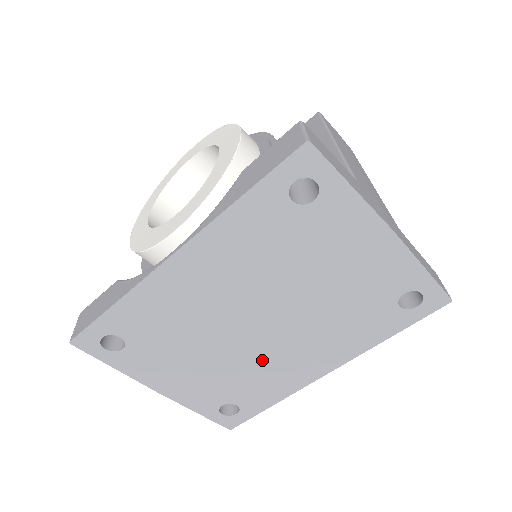
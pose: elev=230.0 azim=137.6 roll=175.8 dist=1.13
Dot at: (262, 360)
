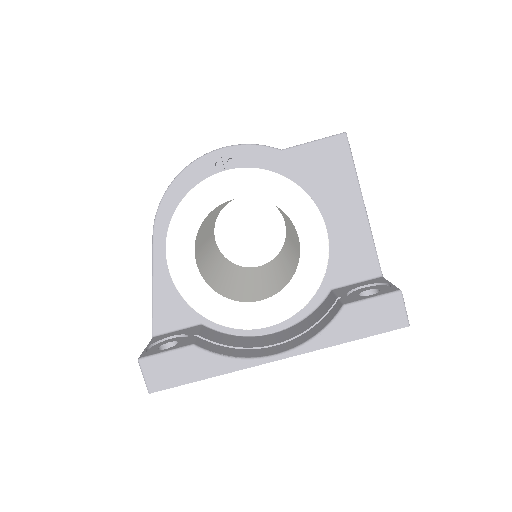
Dot at: occluded
